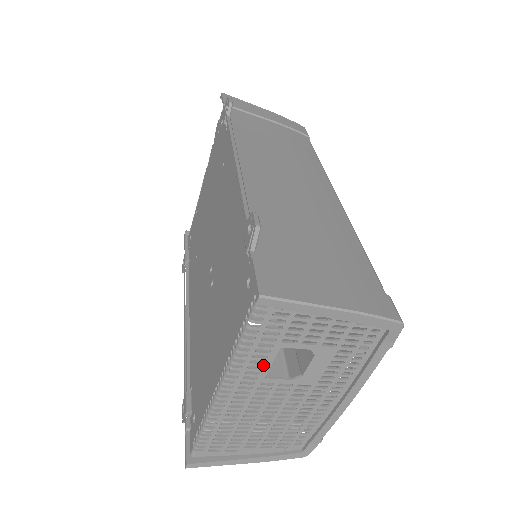
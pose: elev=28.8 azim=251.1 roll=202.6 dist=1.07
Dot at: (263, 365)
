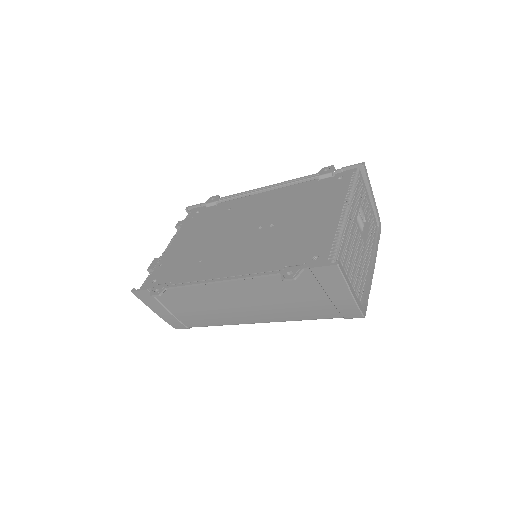
Dot at: (357, 210)
